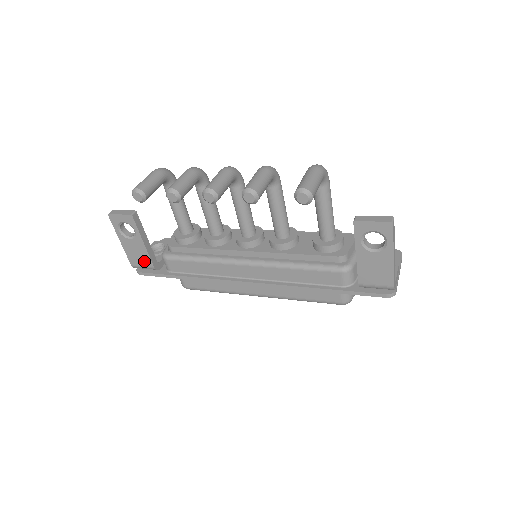
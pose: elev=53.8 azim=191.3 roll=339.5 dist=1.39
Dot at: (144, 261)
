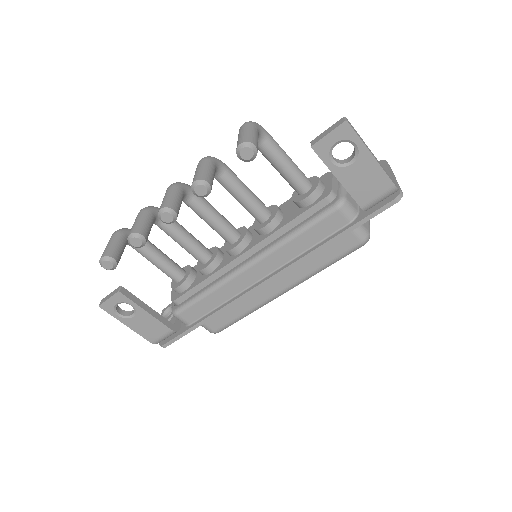
Dot at: (159, 330)
